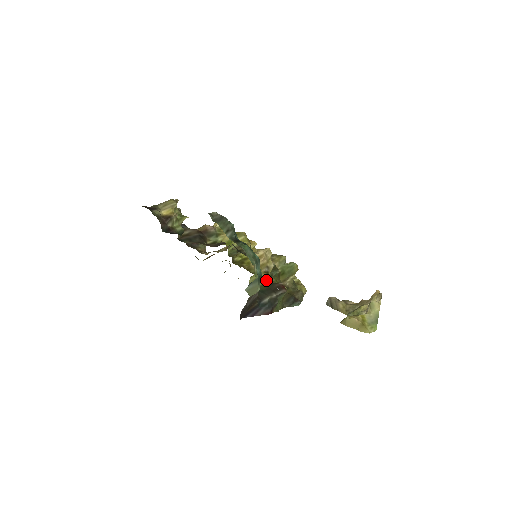
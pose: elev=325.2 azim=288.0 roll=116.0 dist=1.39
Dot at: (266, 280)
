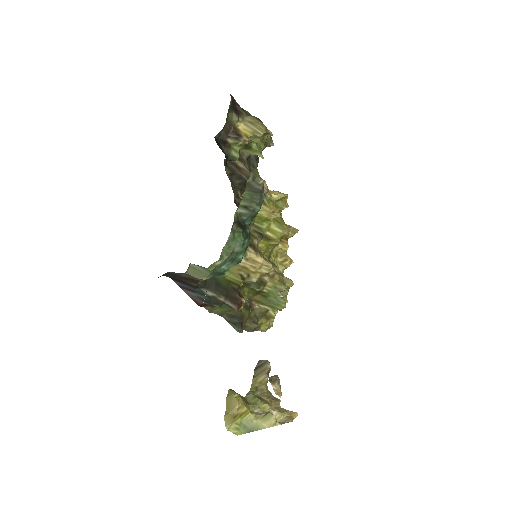
Dot at: (235, 281)
